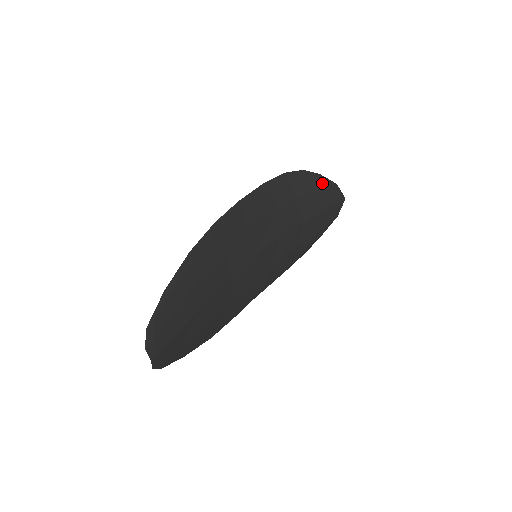
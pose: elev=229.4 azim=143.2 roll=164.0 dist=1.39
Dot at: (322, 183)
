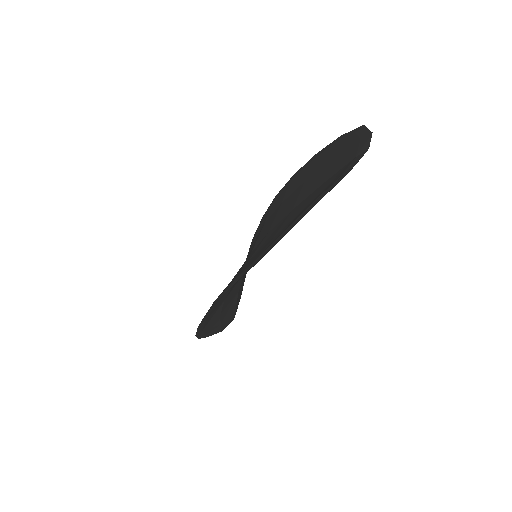
Dot at: occluded
